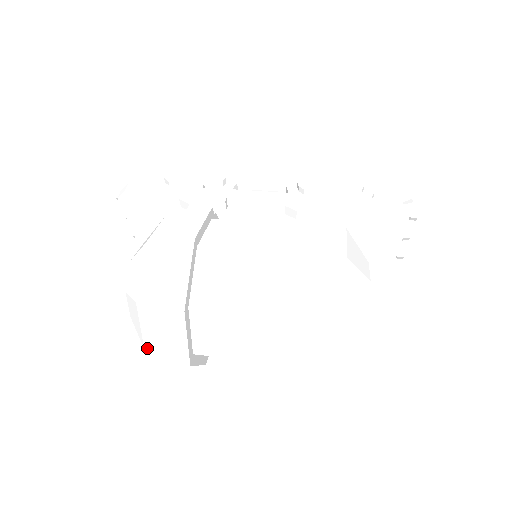
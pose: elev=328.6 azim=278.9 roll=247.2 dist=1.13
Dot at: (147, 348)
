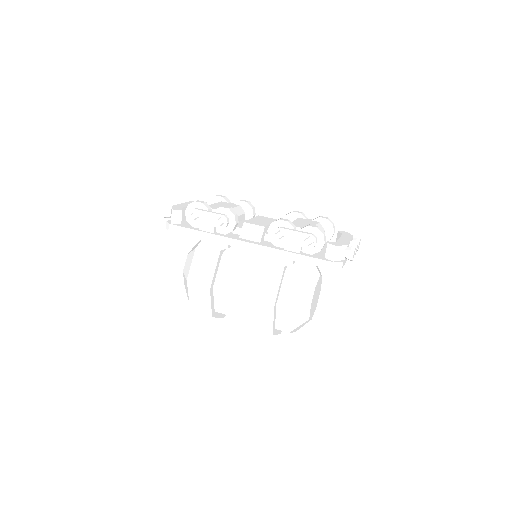
Dot at: occluded
